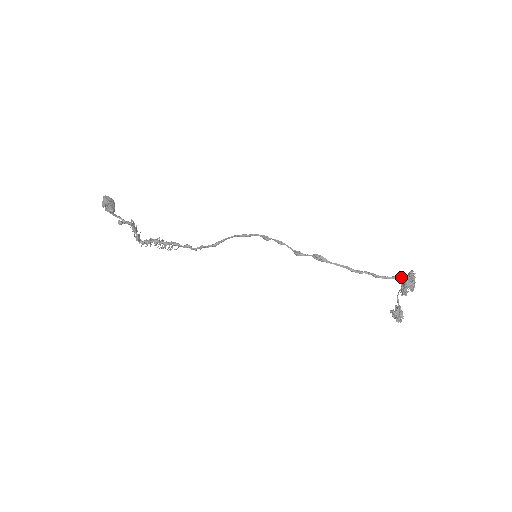
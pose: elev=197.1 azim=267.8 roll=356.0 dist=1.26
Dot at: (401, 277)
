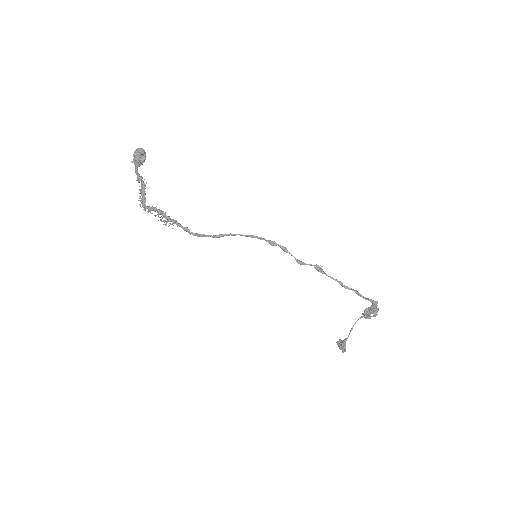
Dot at: (374, 301)
